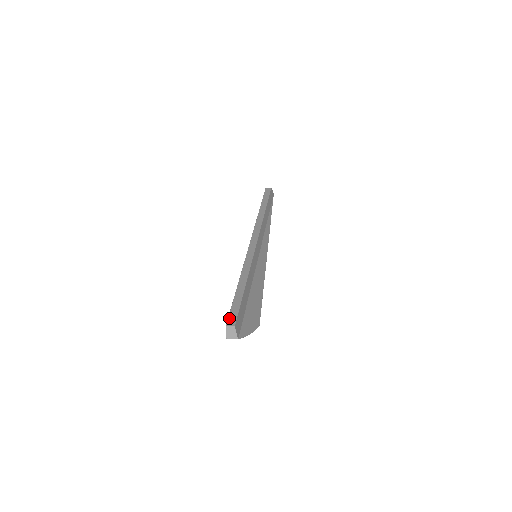
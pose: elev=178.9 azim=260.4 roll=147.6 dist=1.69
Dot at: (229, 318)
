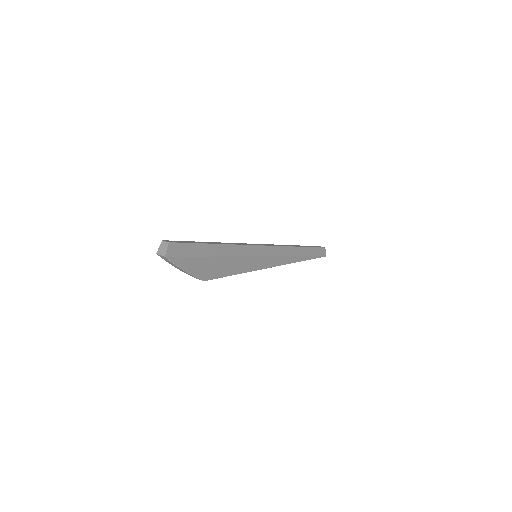
Dot at: occluded
